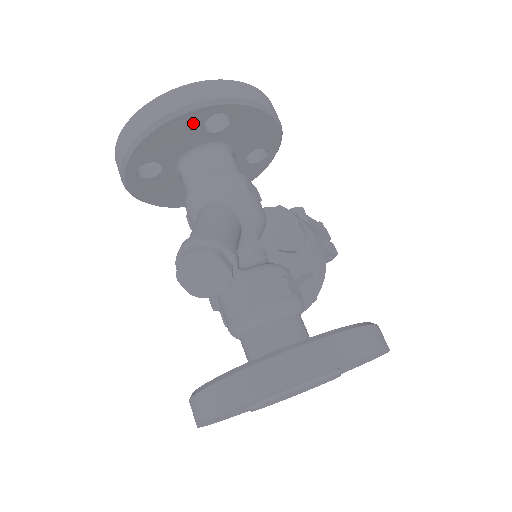
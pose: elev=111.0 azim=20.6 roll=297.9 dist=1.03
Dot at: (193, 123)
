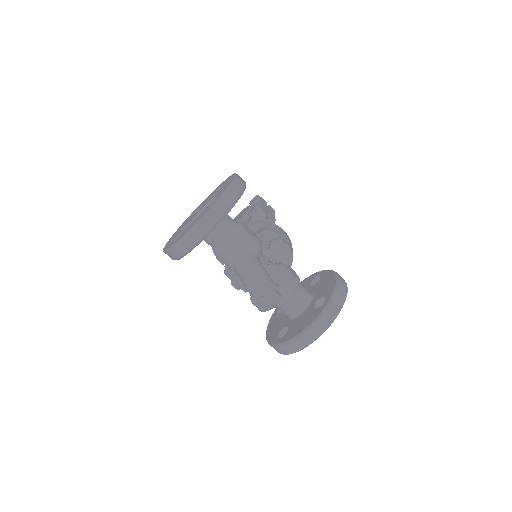
Dot at: occluded
